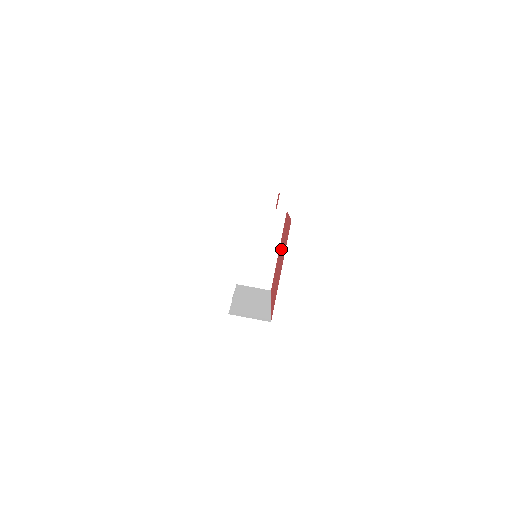
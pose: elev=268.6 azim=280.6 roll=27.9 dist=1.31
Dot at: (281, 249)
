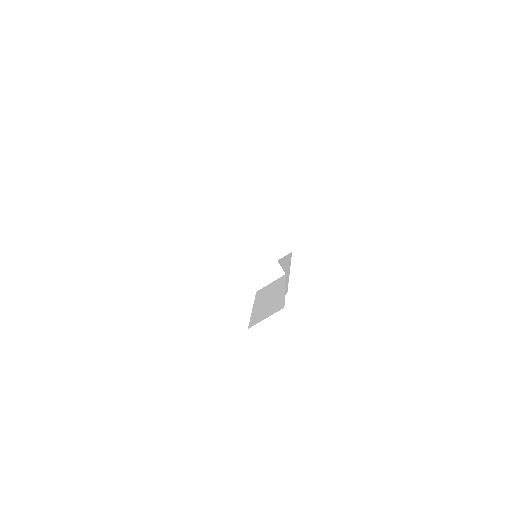
Dot at: occluded
